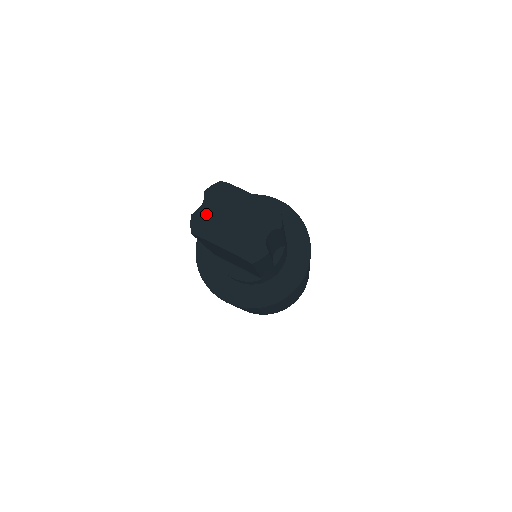
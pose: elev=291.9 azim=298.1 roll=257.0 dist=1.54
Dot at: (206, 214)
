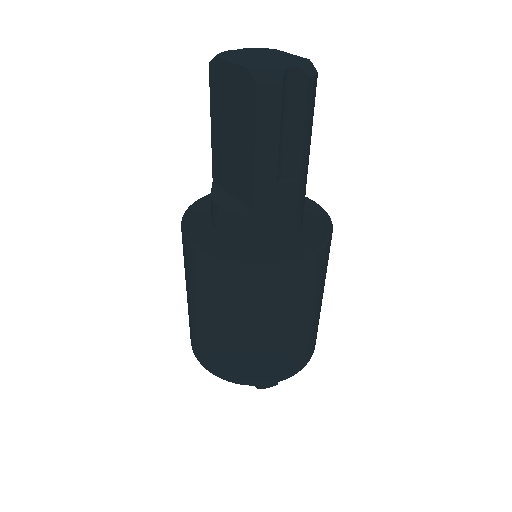
Dot at: (236, 52)
